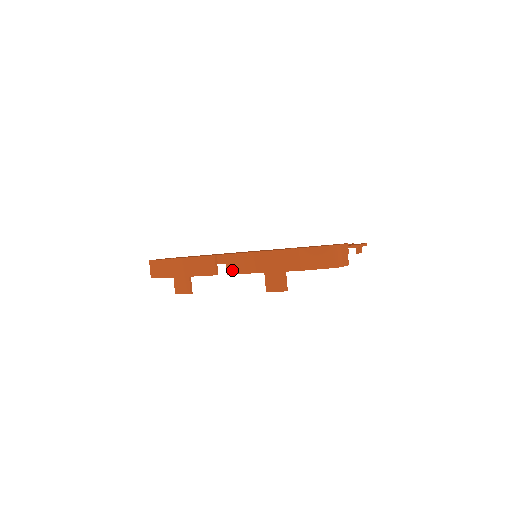
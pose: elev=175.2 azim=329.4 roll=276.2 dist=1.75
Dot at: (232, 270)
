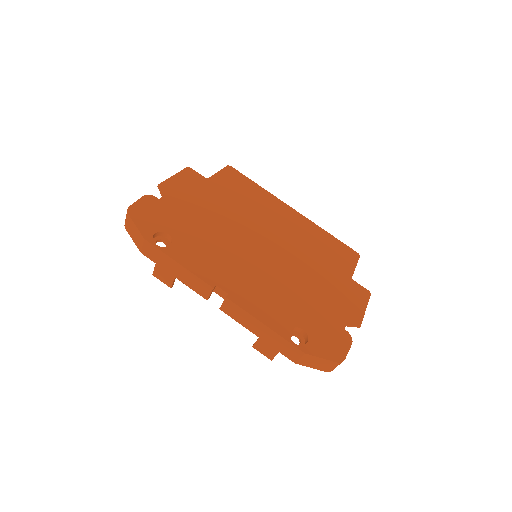
Dot at: (227, 311)
